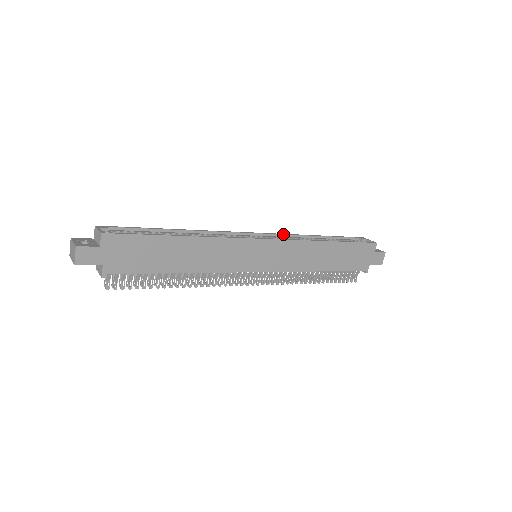
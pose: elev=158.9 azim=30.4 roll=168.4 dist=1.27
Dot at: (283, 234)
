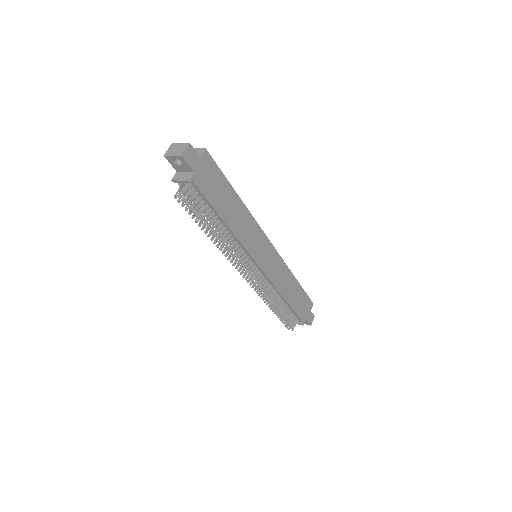
Dot at: occluded
